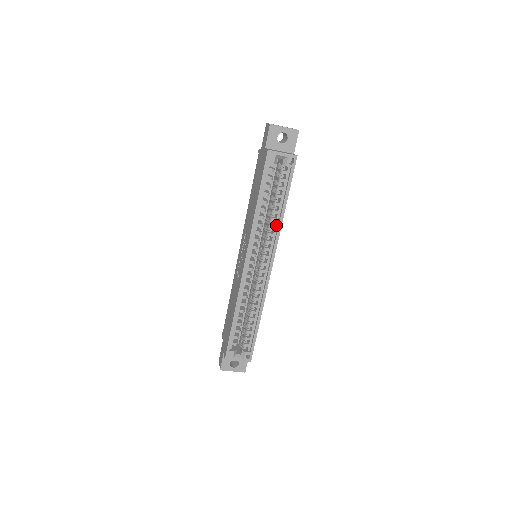
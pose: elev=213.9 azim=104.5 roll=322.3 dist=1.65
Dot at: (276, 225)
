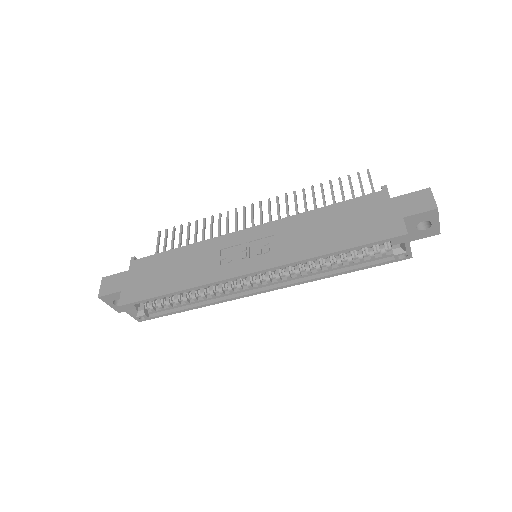
Dot at: (314, 273)
